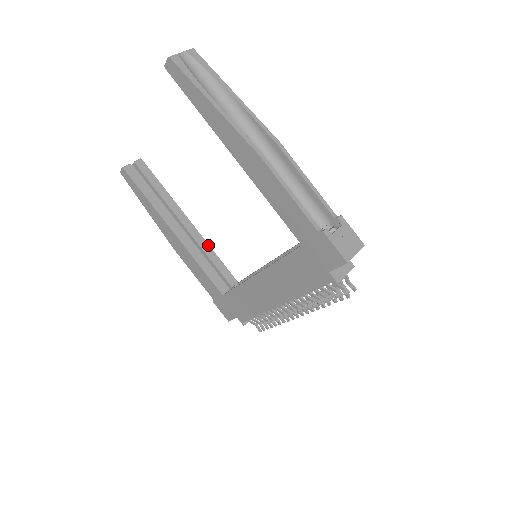
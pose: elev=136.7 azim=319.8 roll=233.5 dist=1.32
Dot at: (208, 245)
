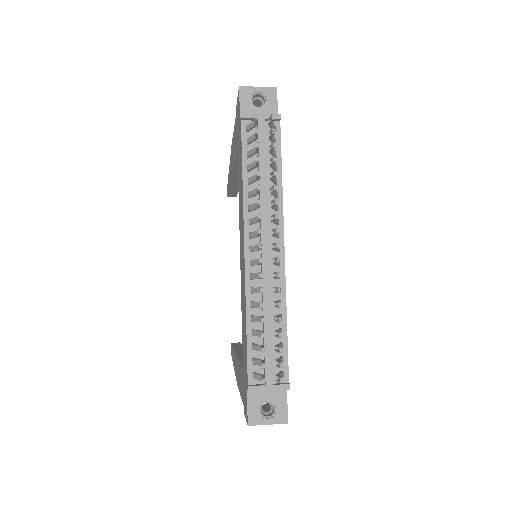
Dot at: occluded
